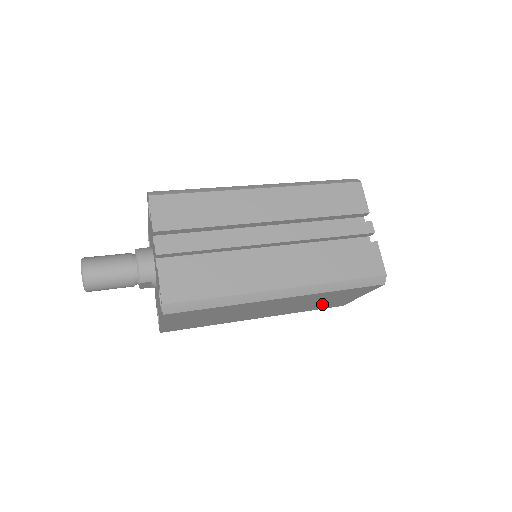
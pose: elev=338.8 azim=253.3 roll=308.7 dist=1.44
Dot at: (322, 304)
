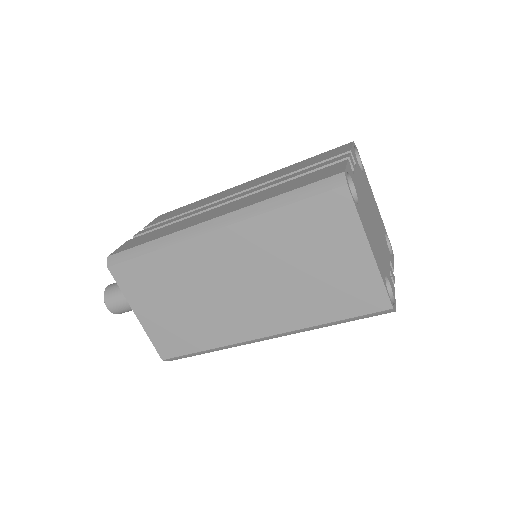
Dot at: (327, 284)
